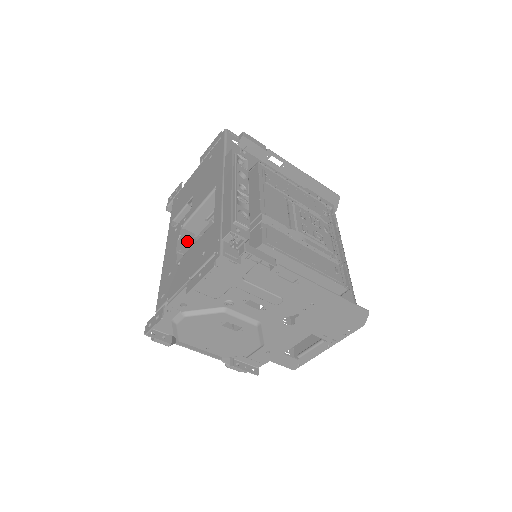
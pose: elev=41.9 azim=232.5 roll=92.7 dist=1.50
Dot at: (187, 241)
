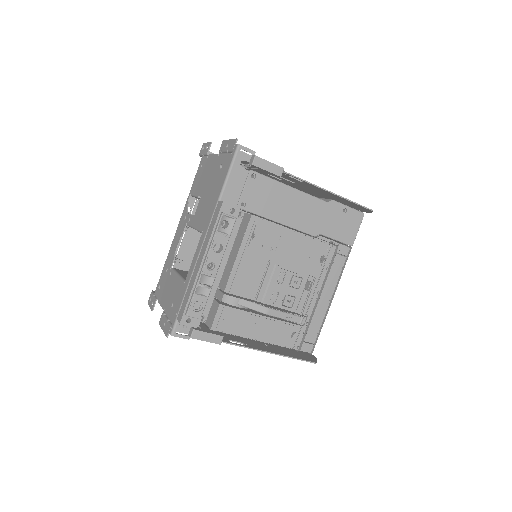
Dot at: occluded
